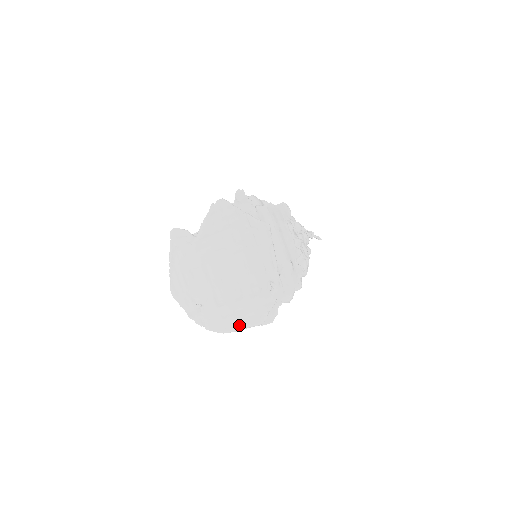
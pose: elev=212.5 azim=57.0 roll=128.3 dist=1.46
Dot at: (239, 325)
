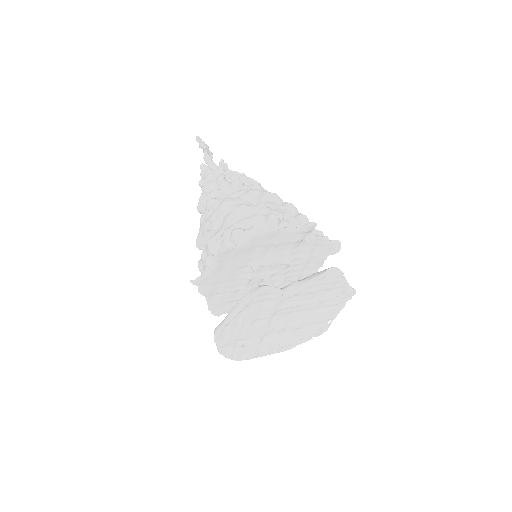
Dot at: (268, 354)
